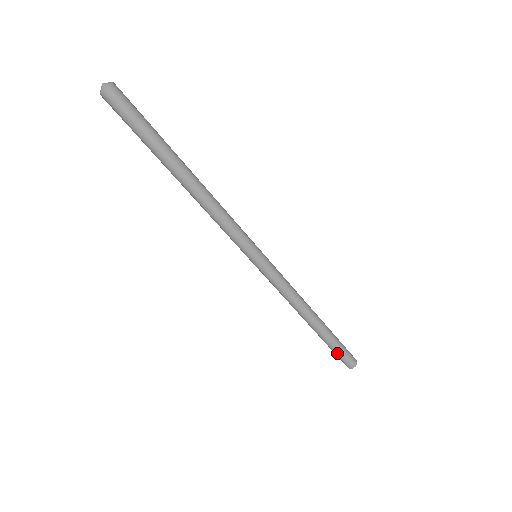
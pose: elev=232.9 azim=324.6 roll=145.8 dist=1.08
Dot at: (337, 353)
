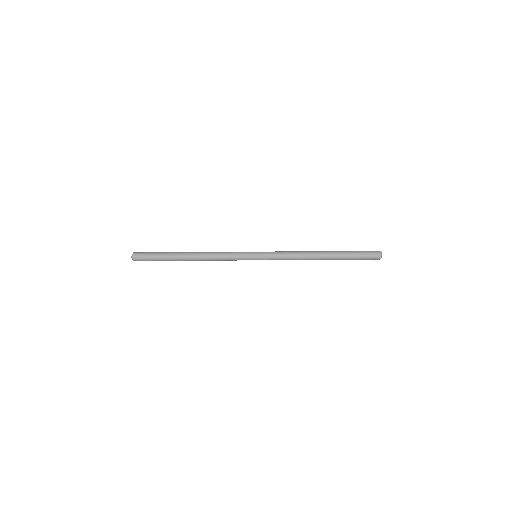
Dot at: (359, 254)
